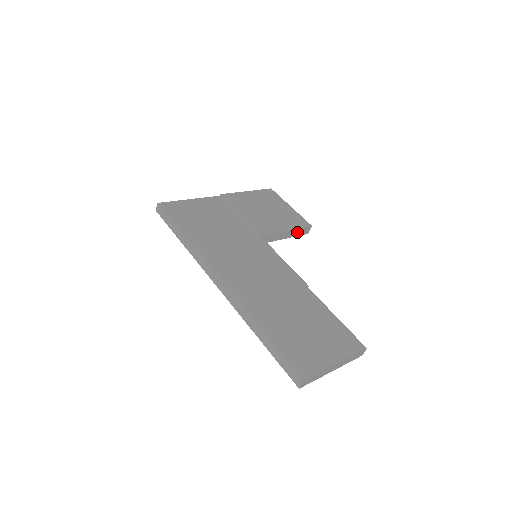
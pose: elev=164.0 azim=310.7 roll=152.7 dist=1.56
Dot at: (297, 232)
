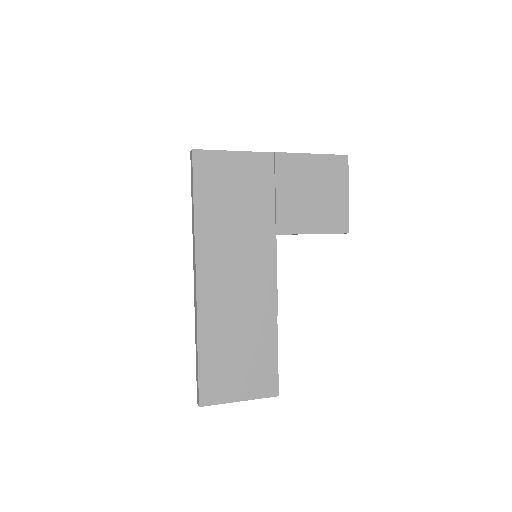
Dot at: occluded
